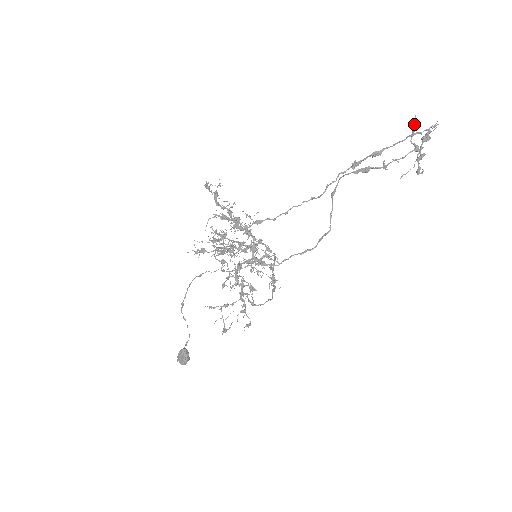
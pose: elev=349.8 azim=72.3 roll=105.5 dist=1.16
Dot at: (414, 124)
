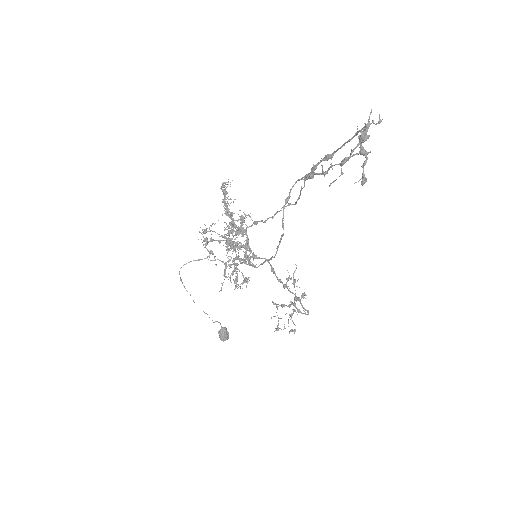
Dot at: (368, 120)
